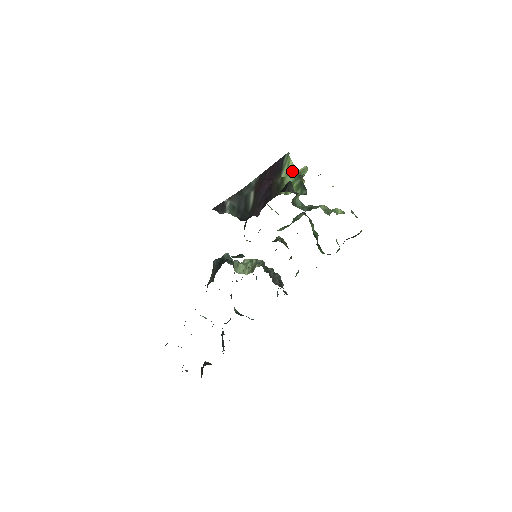
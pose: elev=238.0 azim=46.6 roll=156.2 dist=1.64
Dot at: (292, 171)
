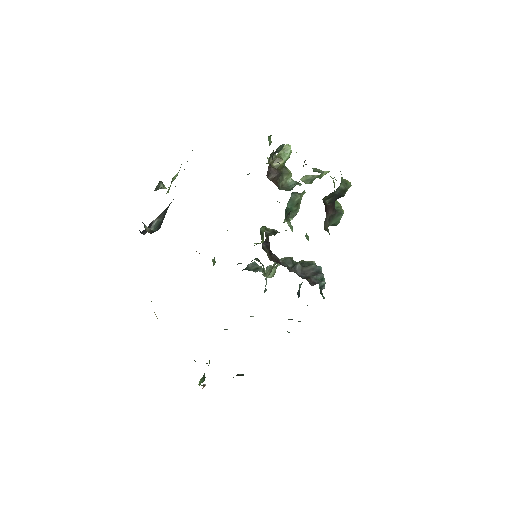
Dot at: occluded
